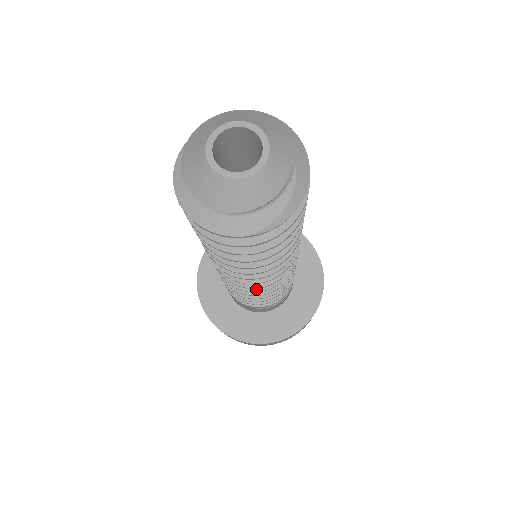
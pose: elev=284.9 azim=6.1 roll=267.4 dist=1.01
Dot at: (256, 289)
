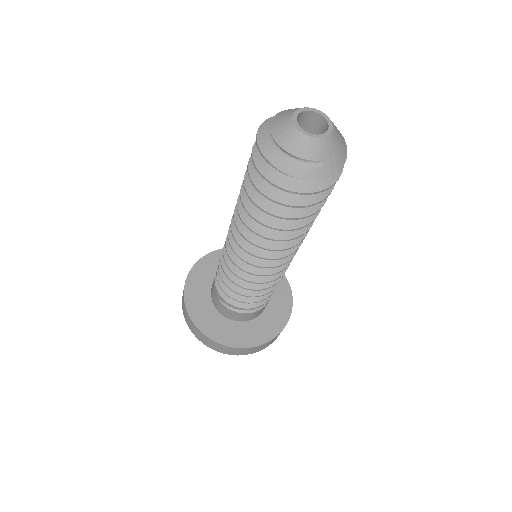
Dot at: (234, 259)
